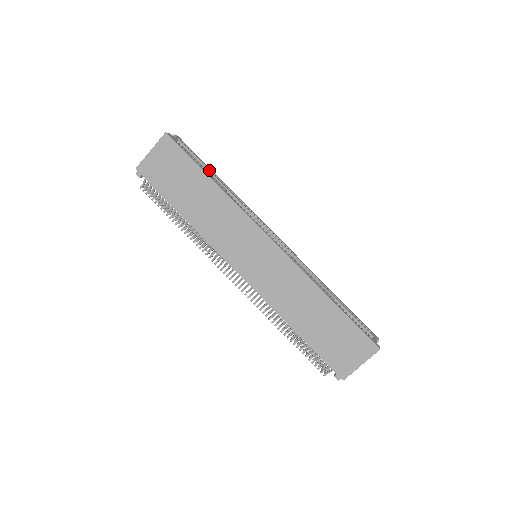
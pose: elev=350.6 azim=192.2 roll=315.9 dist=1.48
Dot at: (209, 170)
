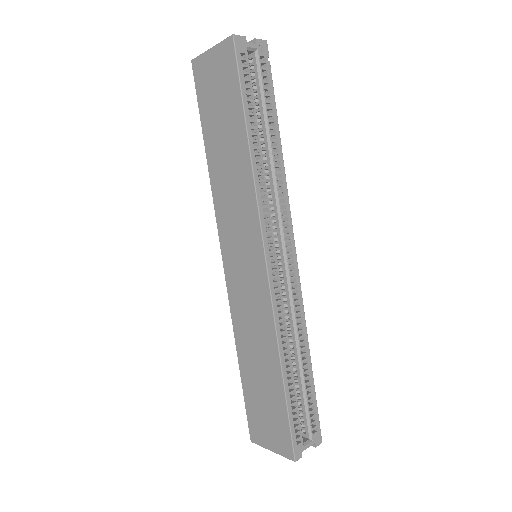
Dot at: (267, 117)
